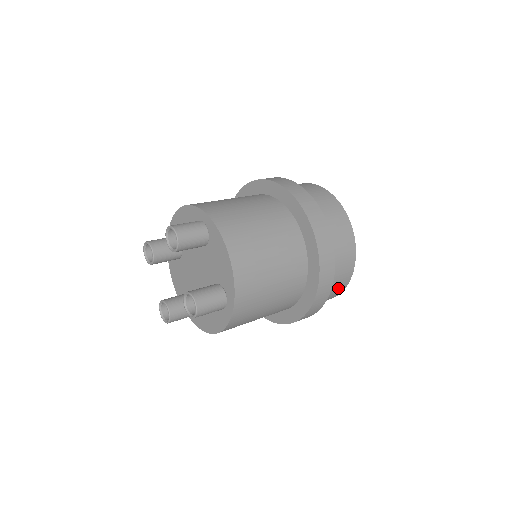
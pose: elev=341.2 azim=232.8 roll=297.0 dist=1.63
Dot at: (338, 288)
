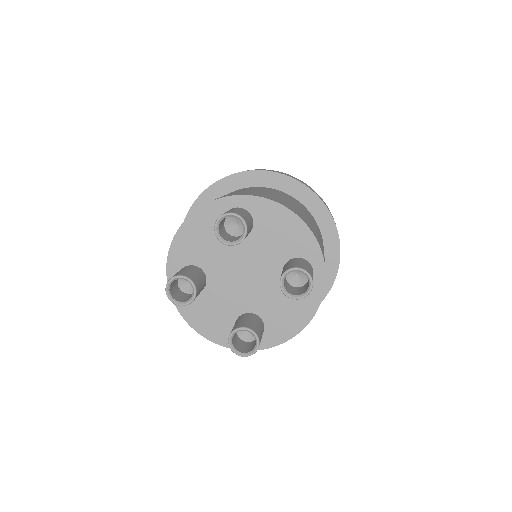
Dot at: occluded
